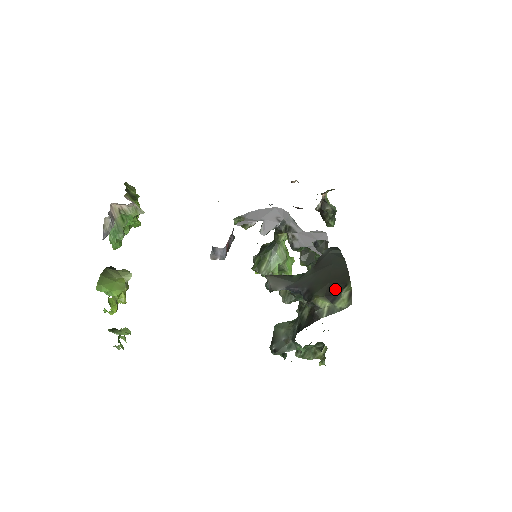
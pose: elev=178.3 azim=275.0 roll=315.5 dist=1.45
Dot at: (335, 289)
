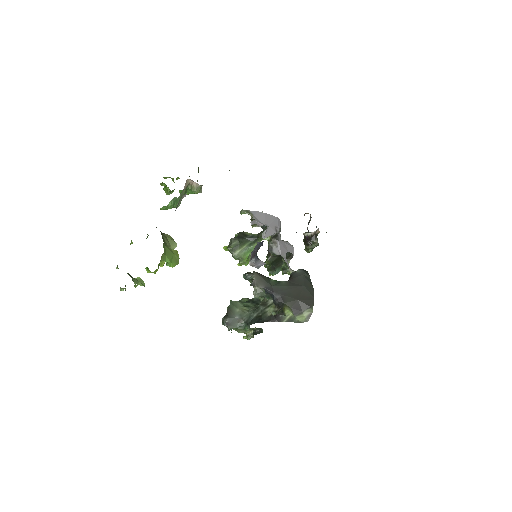
Dot at: (301, 306)
